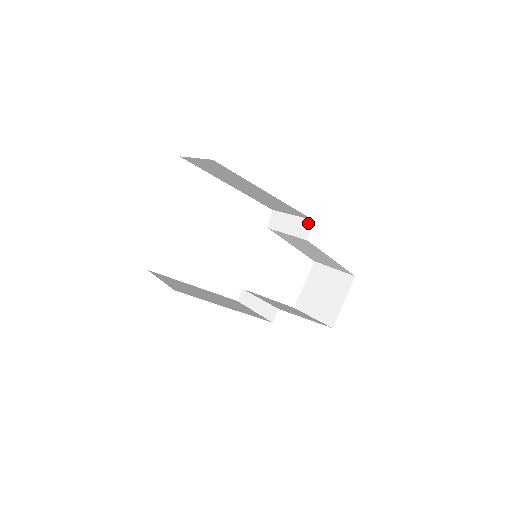
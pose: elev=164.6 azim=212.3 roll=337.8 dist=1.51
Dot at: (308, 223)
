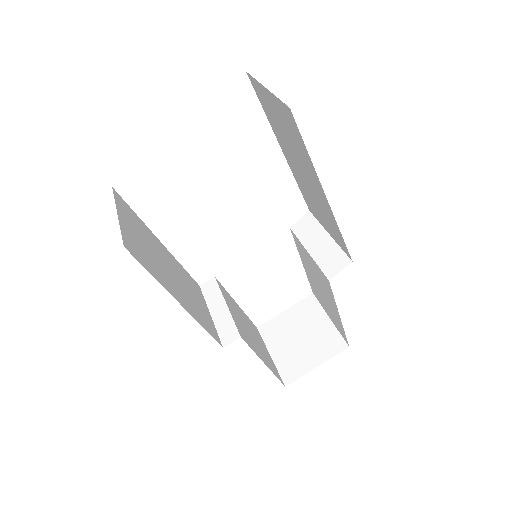
Dot at: (344, 260)
